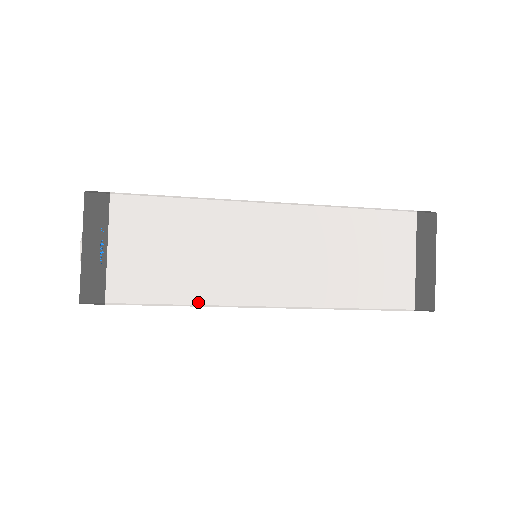
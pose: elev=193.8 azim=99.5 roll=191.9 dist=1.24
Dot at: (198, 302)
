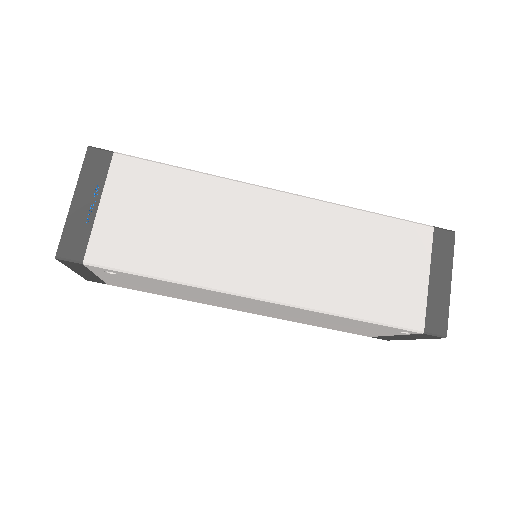
Dot at: (184, 279)
